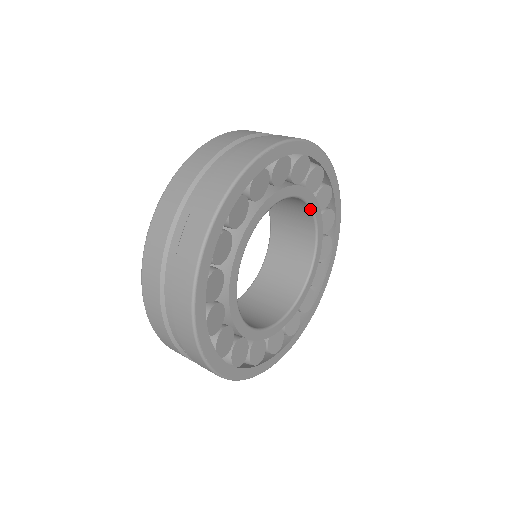
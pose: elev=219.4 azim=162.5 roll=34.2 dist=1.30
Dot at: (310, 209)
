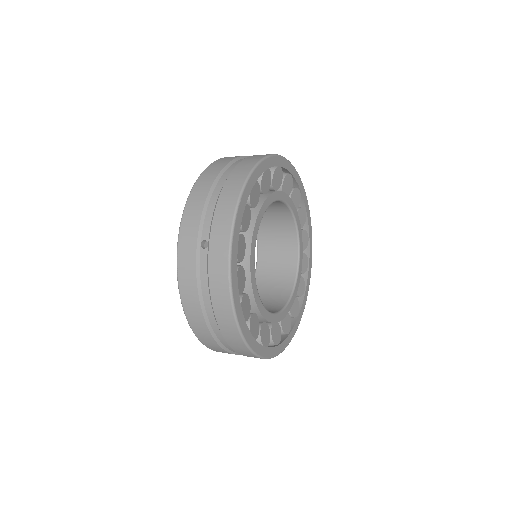
Dot at: (298, 253)
